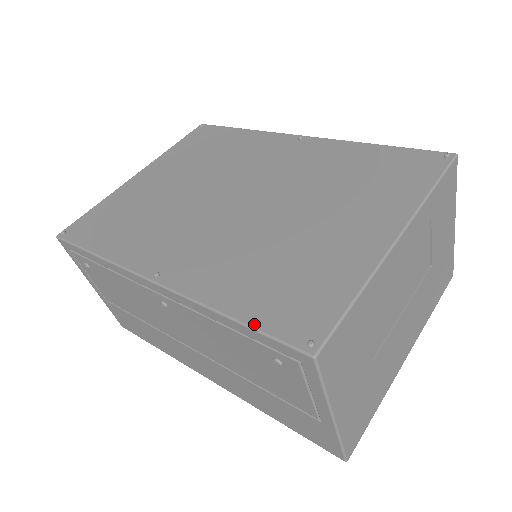
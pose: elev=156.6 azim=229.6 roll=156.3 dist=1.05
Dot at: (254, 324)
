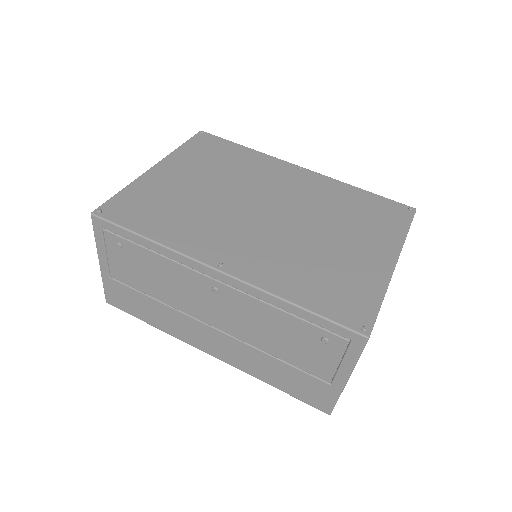
Dot at: (319, 312)
